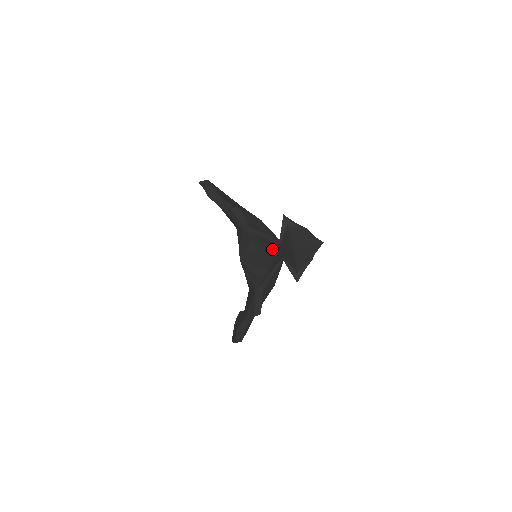
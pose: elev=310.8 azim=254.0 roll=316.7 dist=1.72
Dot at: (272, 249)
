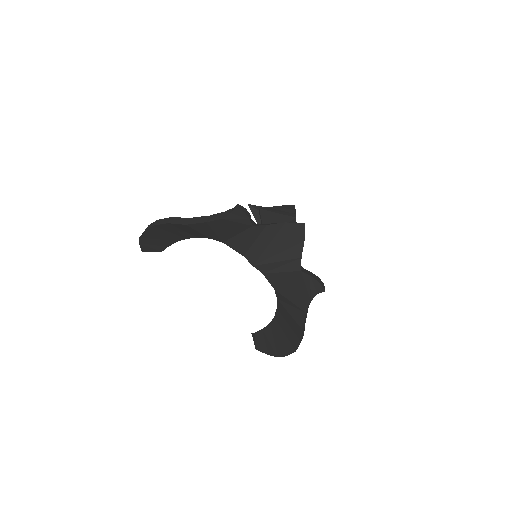
Dot at: occluded
